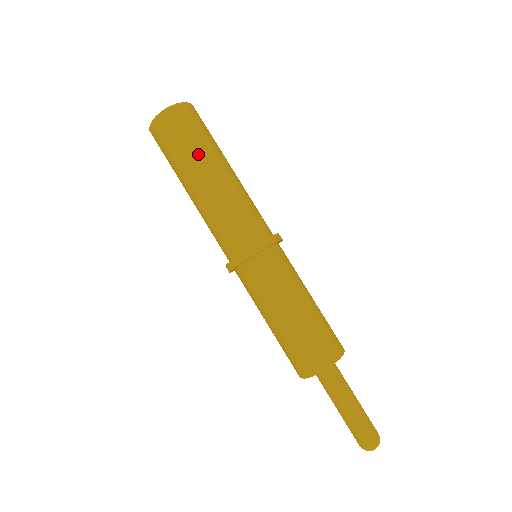
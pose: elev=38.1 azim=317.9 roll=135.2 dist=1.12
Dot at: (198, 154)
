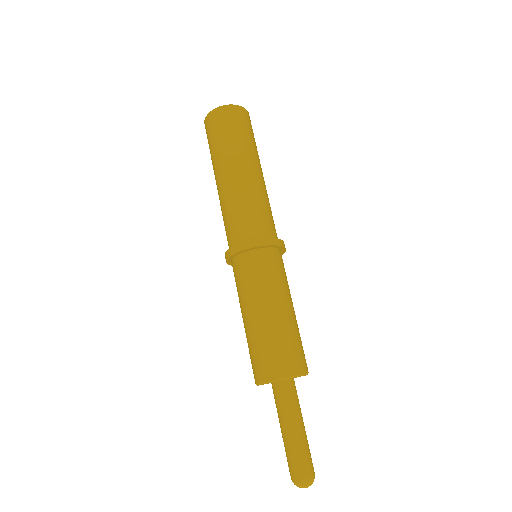
Dot at: (231, 150)
